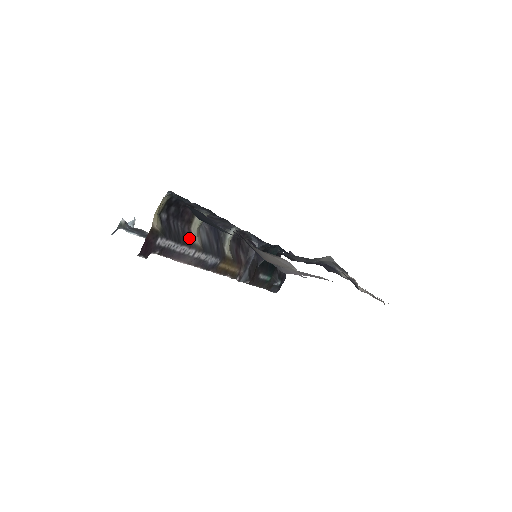
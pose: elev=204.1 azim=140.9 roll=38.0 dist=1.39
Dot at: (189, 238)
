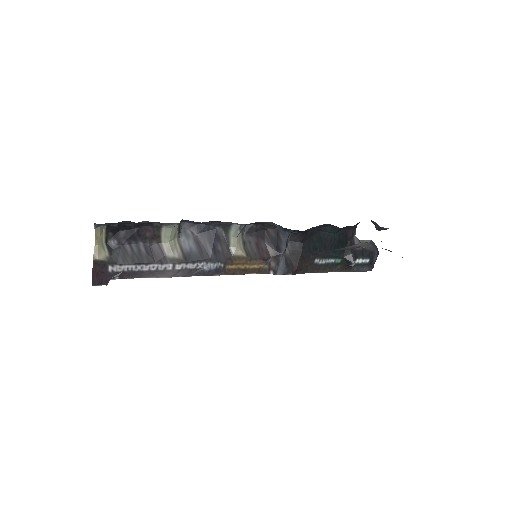
Dot at: (159, 254)
